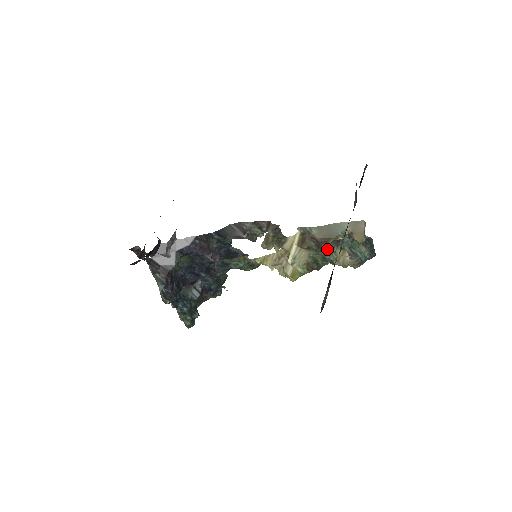
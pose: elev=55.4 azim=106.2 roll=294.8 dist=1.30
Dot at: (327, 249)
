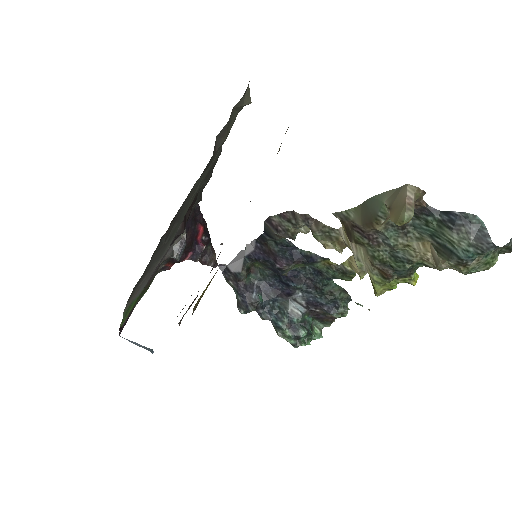
Dot at: (387, 241)
